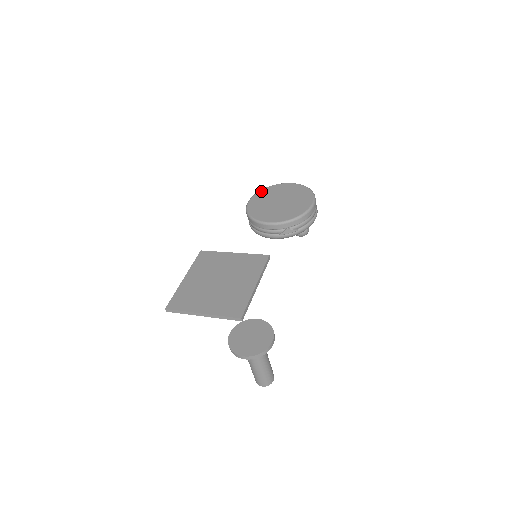
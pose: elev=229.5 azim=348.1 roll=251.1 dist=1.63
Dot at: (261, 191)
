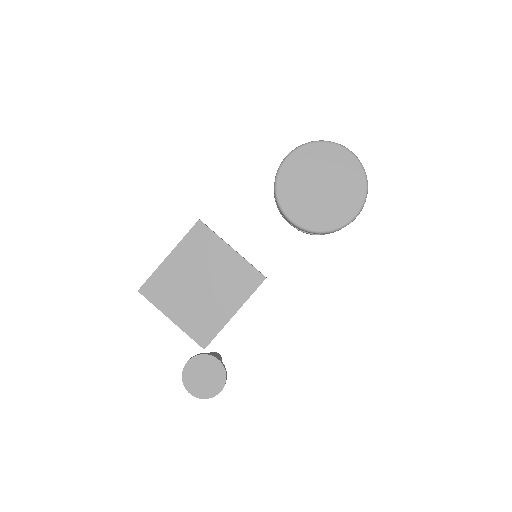
Dot at: (310, 146)
